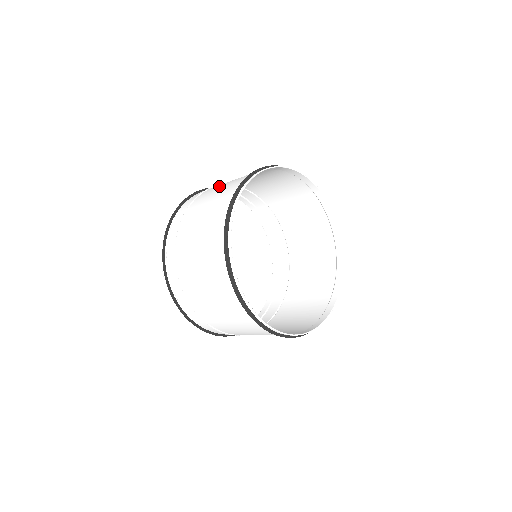
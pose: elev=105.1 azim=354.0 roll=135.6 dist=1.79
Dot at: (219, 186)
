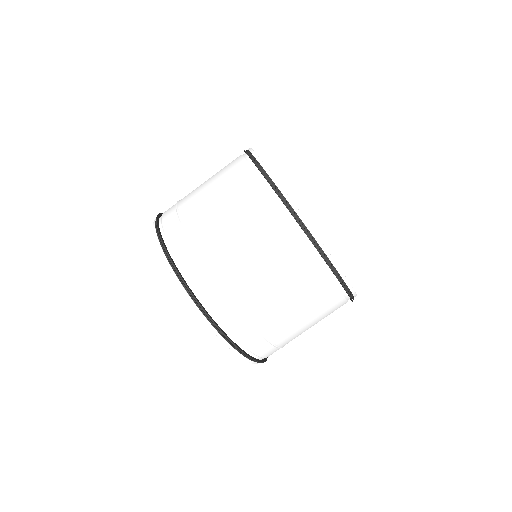
Dot at: occluded
